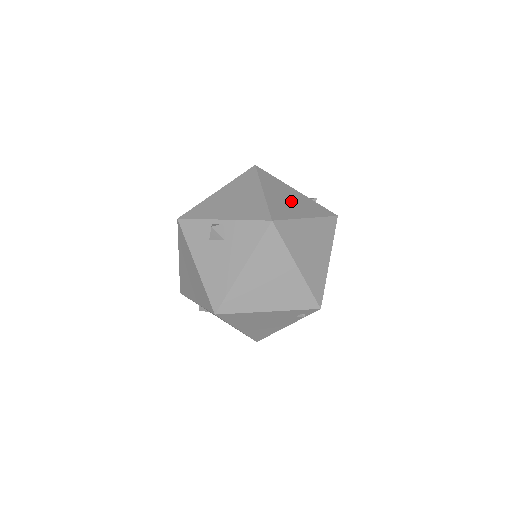
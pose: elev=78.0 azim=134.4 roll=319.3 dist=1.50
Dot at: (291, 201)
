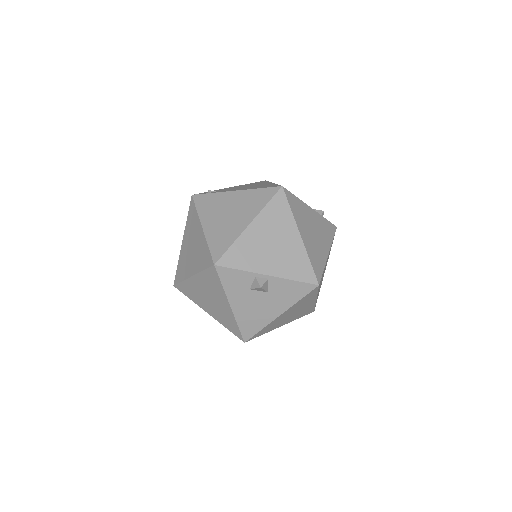
Dot at: (316, 235)
